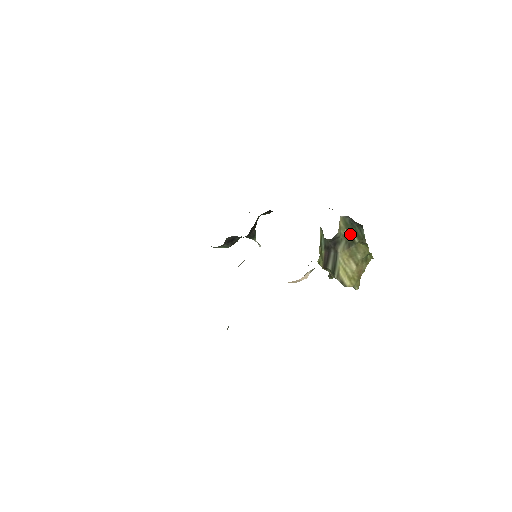
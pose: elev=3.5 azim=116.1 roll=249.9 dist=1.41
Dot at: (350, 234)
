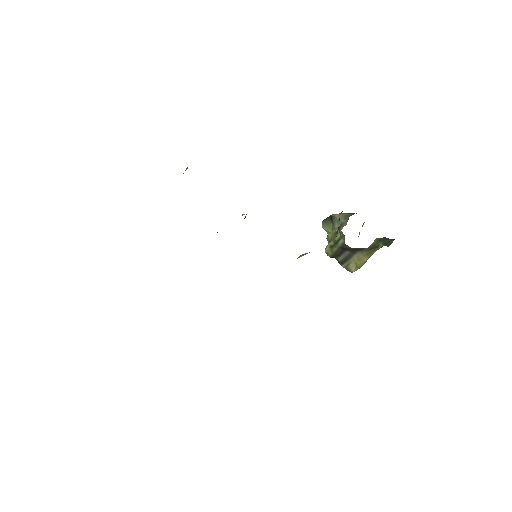
Dot at: (377, 244)
